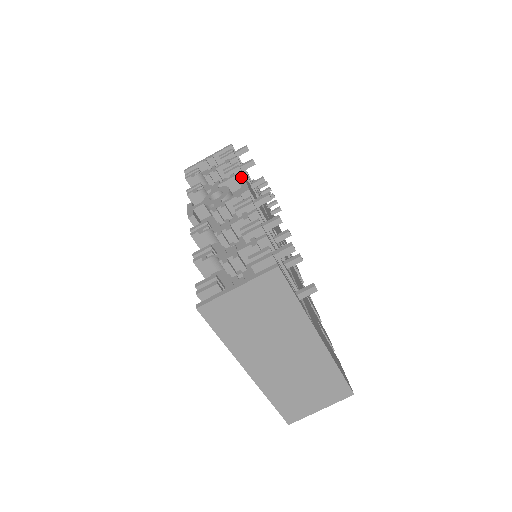
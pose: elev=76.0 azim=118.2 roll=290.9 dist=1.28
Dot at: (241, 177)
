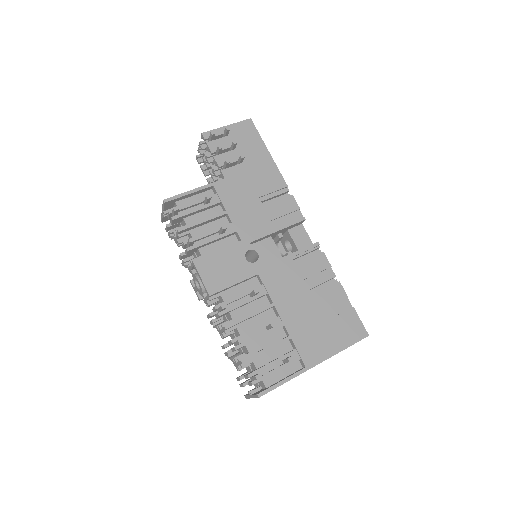
Dot at: (197, 272)
